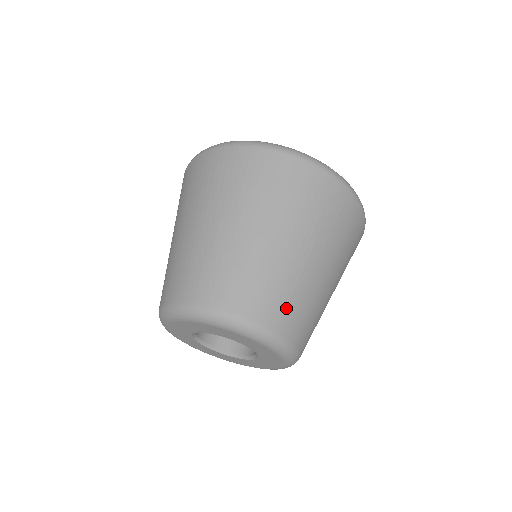
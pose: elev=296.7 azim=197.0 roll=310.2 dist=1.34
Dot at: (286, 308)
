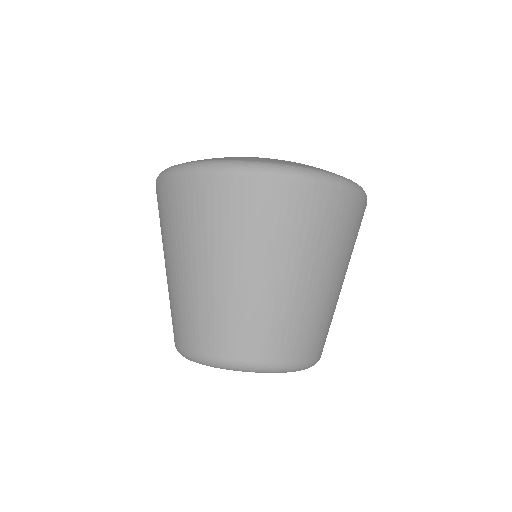
Dot at: (324, 336)
